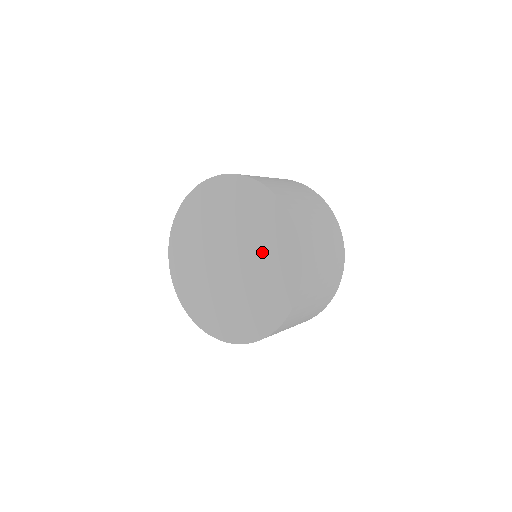
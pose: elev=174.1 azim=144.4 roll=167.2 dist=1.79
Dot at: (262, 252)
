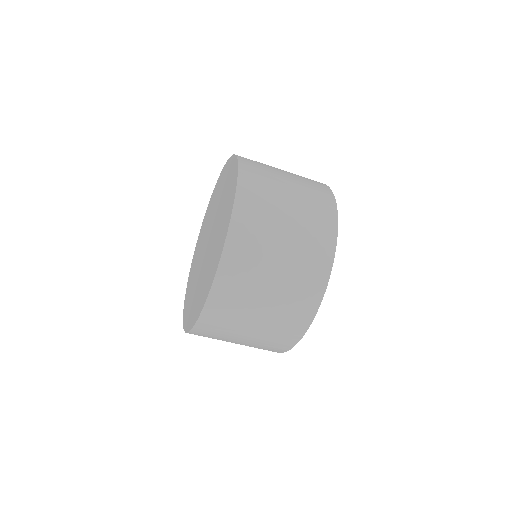
Dot at: (222, 205)
